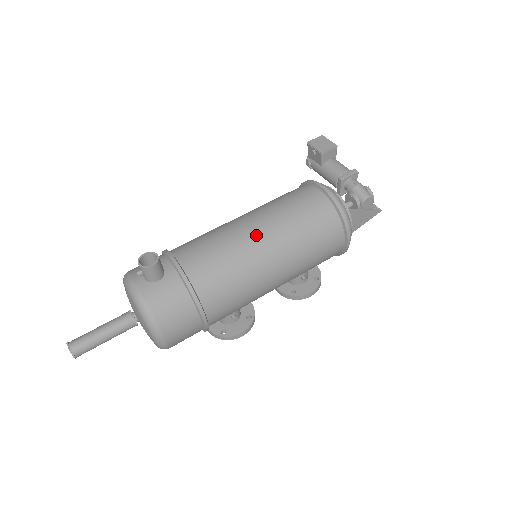
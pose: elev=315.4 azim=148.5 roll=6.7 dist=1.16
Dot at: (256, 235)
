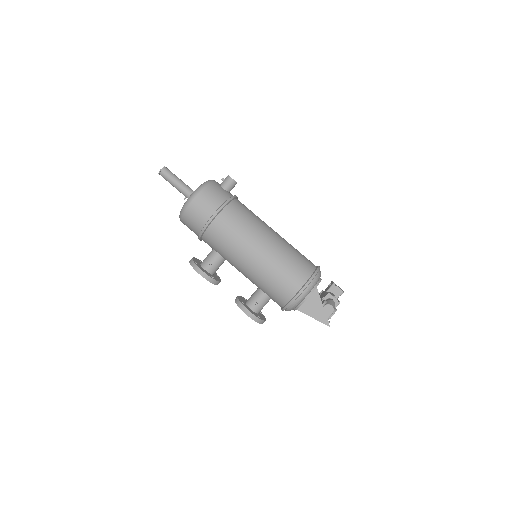
Dot at: (273, 231)
